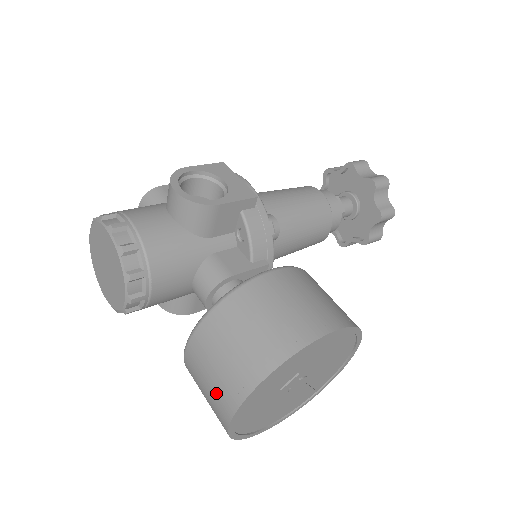
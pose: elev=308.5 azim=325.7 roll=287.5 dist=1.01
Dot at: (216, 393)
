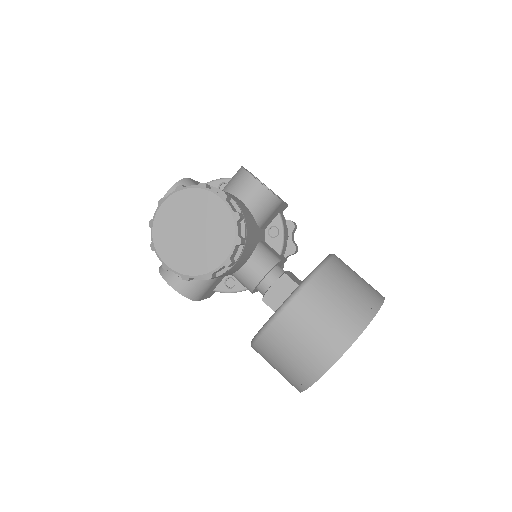
Dot at: (325, 338)
